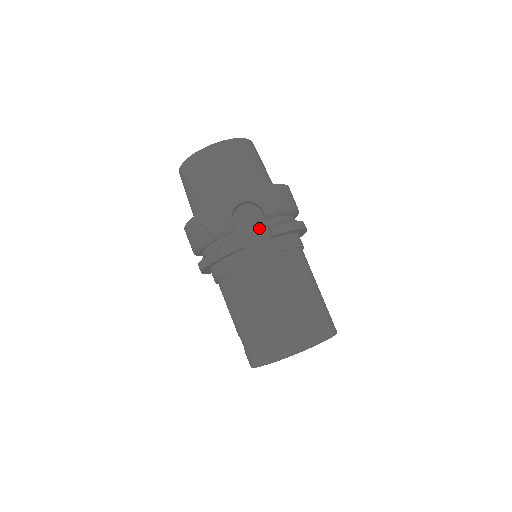
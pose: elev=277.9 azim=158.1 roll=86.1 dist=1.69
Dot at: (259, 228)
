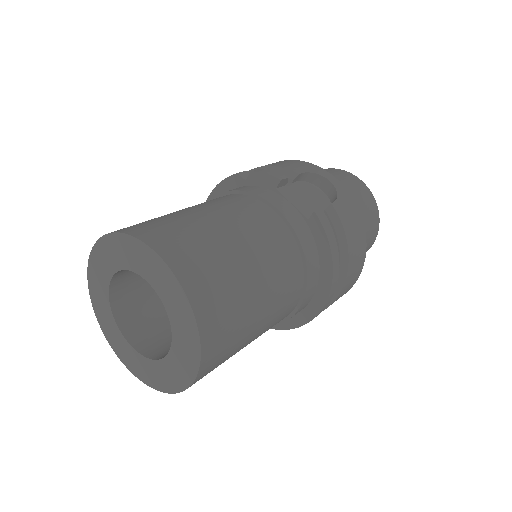
Dot at: (310, 206)
